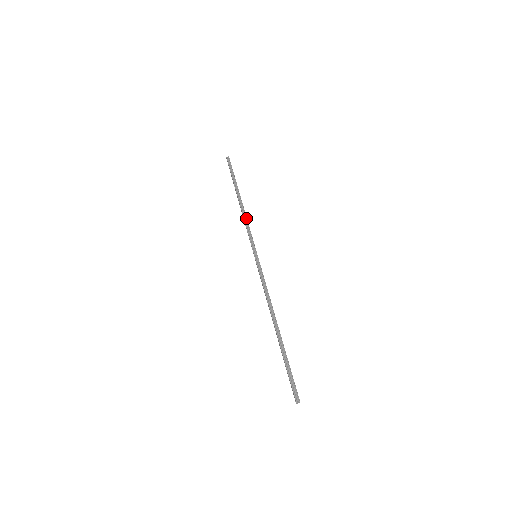
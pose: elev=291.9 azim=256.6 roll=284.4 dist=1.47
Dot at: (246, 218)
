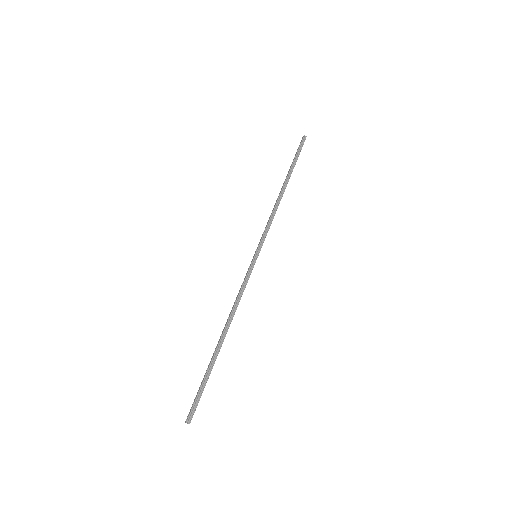
Dot at: (275, 212)
